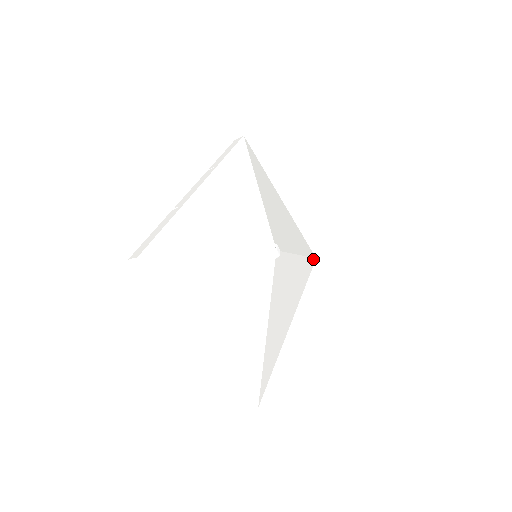
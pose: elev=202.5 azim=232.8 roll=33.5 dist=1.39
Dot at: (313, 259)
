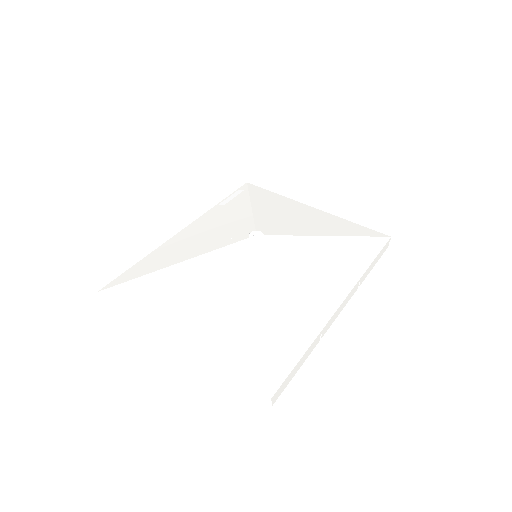
Dot at: (381, 238)
